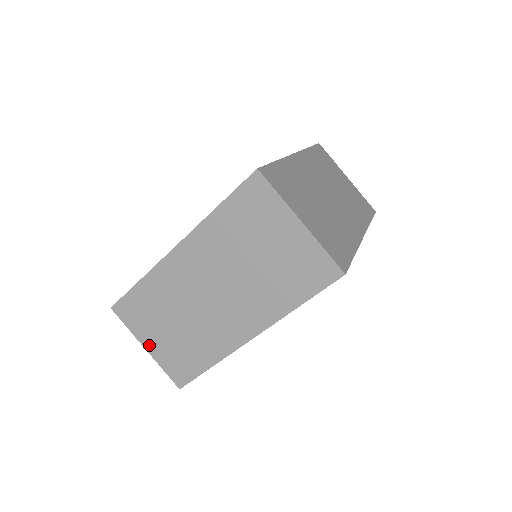
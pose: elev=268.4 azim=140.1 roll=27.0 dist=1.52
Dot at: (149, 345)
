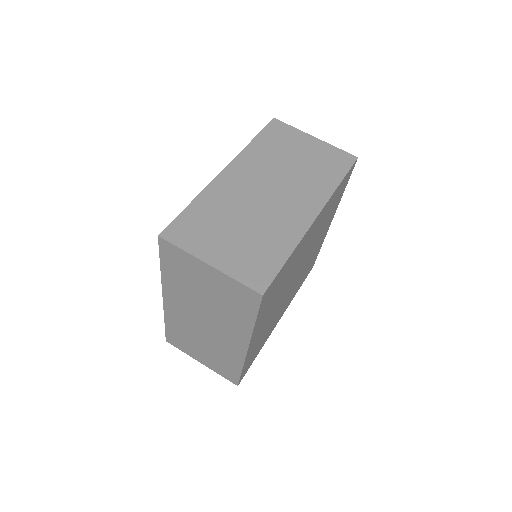
Dot at: (201, 361)
